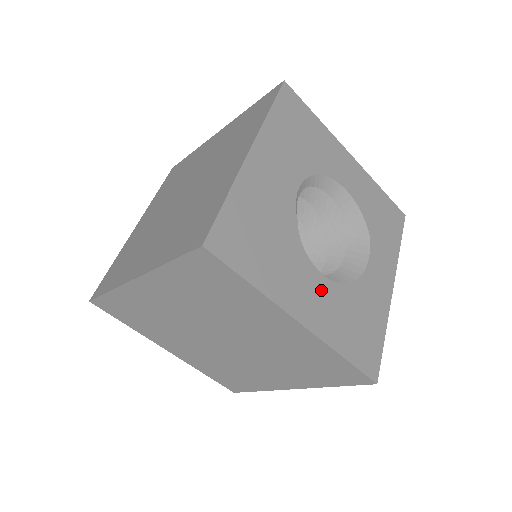
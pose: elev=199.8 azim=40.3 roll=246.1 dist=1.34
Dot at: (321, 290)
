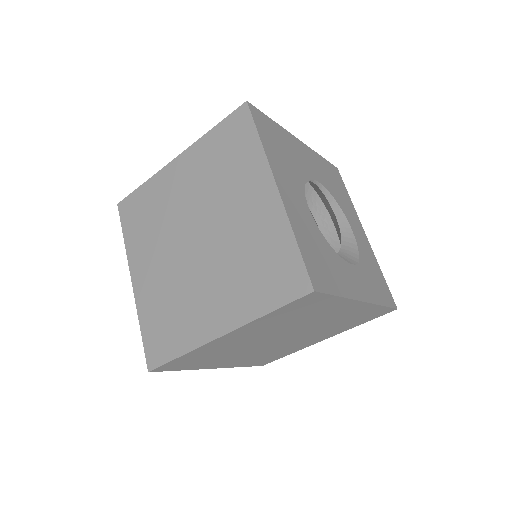
Dot at: (303, 208)
